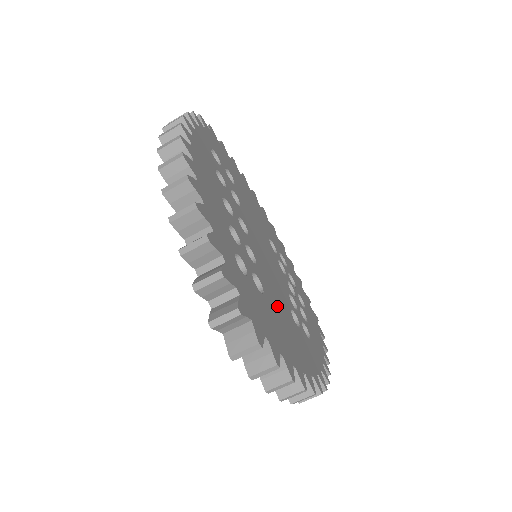
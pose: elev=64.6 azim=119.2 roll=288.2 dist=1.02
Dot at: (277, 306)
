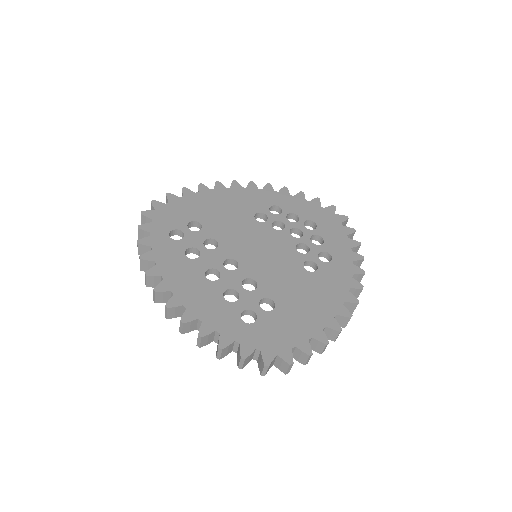
Dot at: (290, 292)
